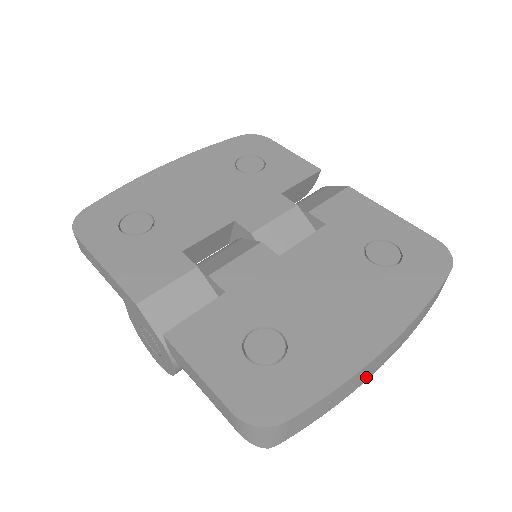
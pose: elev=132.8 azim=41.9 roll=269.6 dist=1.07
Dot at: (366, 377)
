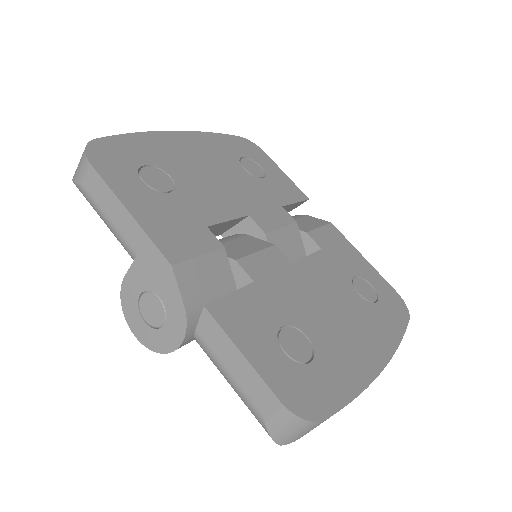
Dot at: occluded
